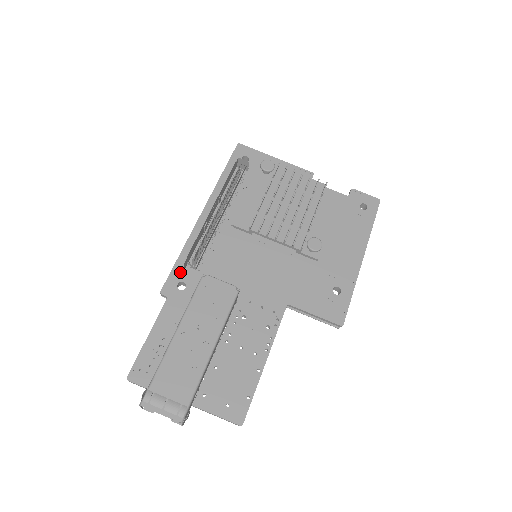
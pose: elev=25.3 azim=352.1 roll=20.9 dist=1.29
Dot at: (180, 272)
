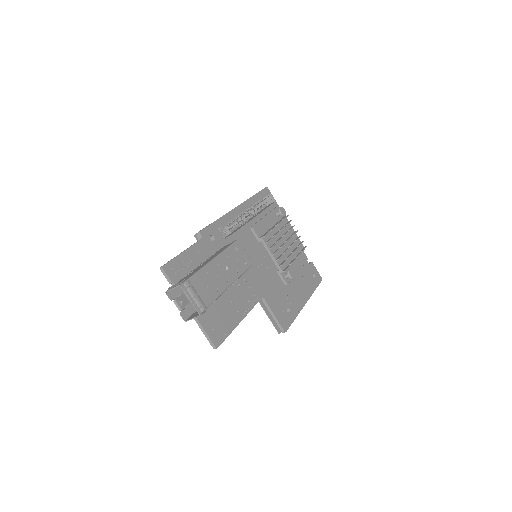
Dot at: (214, 230)
